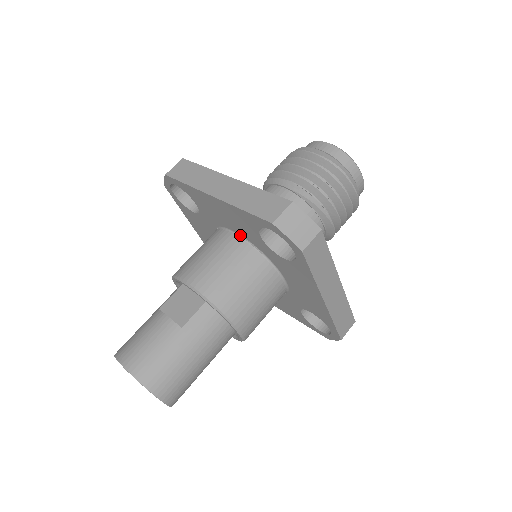
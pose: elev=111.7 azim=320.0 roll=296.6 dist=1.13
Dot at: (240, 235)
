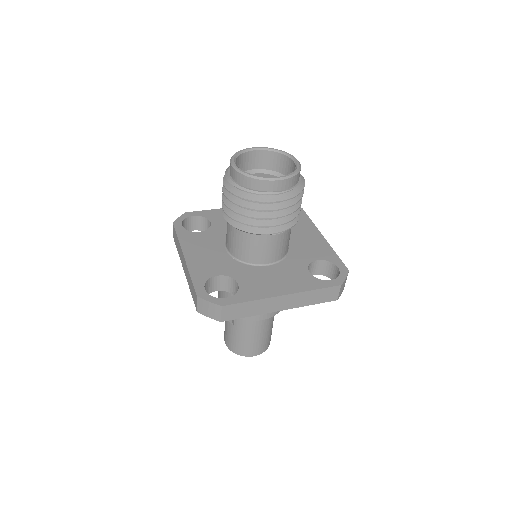
Dot at: occluded
